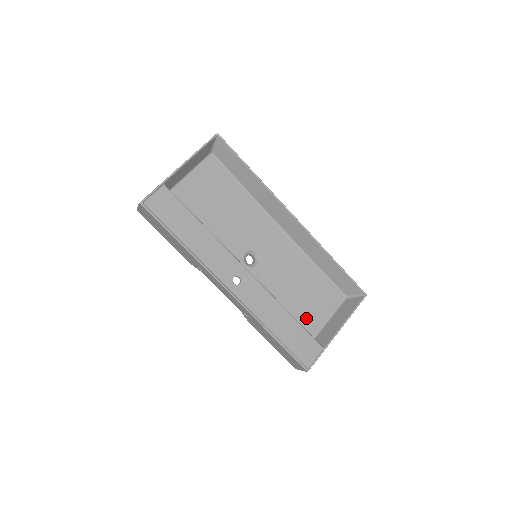
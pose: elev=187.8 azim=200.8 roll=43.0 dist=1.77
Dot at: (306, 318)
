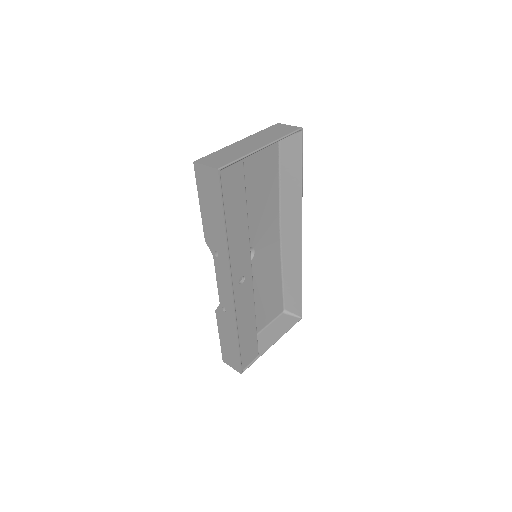
Dot at: occluded
